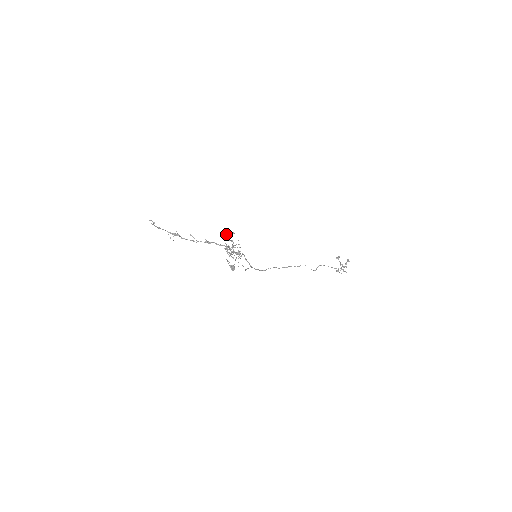
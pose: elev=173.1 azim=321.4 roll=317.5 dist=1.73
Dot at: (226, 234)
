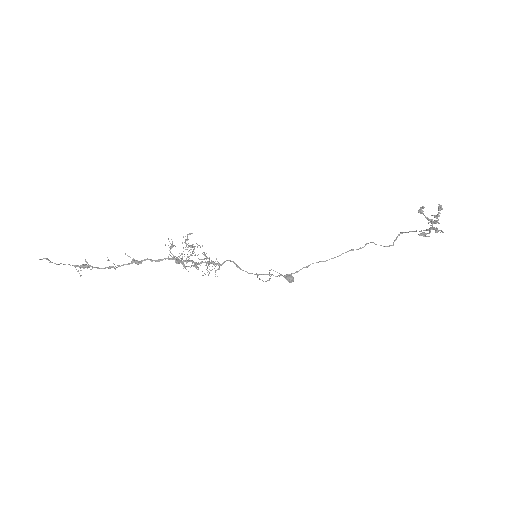
Dot at: occluded
